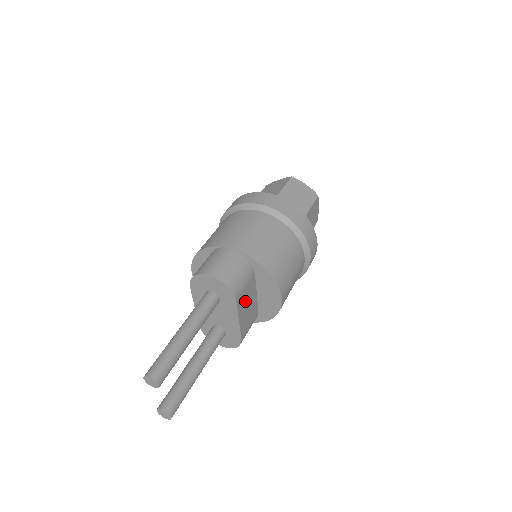
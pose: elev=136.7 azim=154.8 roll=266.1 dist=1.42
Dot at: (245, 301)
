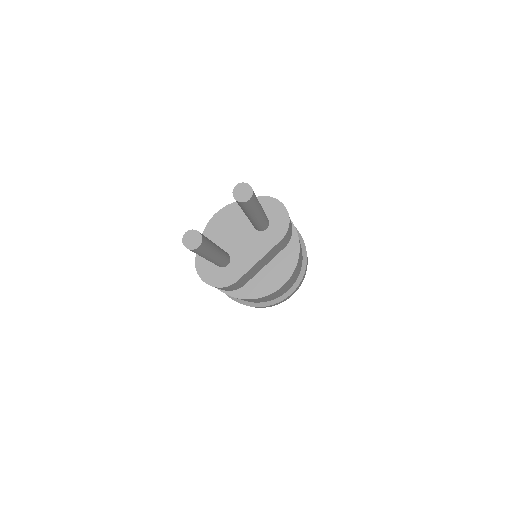
Dot at: (271, 254)
